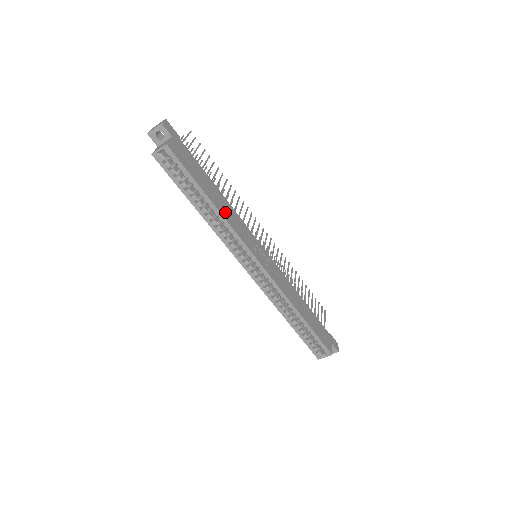
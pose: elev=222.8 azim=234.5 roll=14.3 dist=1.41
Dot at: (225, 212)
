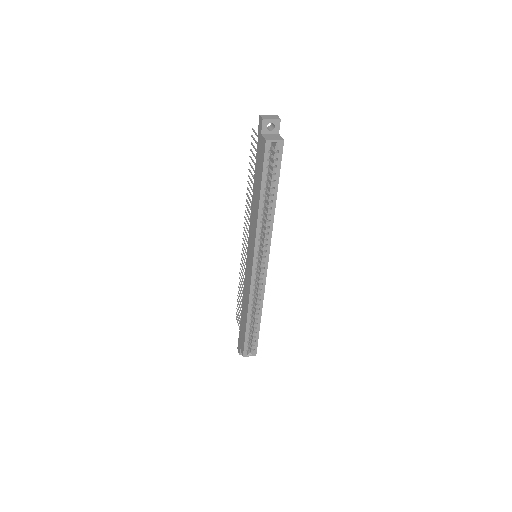
Dot at: occluded
